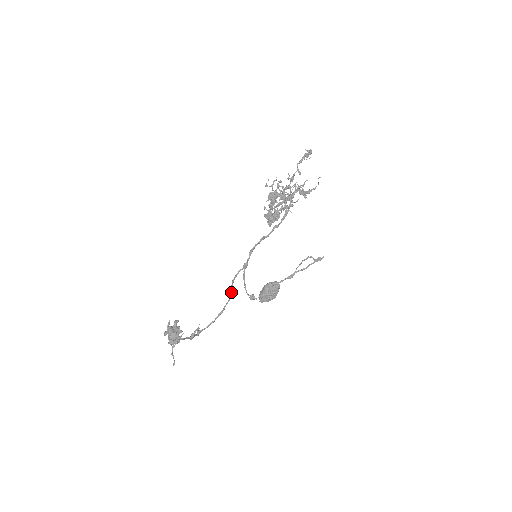
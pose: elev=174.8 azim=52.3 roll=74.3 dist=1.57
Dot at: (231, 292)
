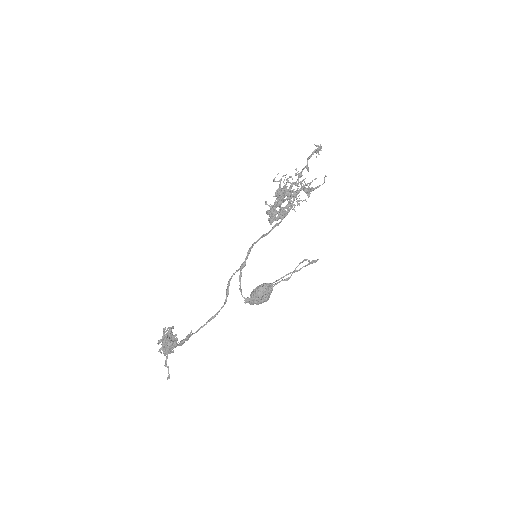
Dot at: (227, 294)
